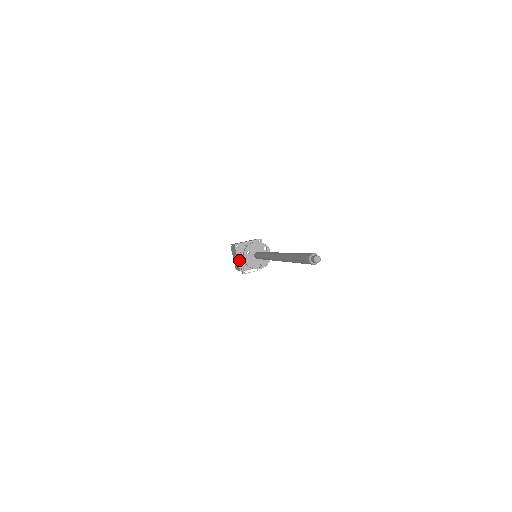
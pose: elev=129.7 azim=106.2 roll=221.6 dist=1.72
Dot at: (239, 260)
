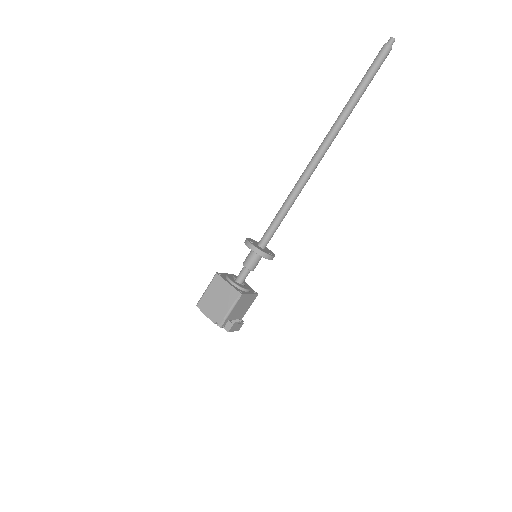
Dot at: (231, 285)
